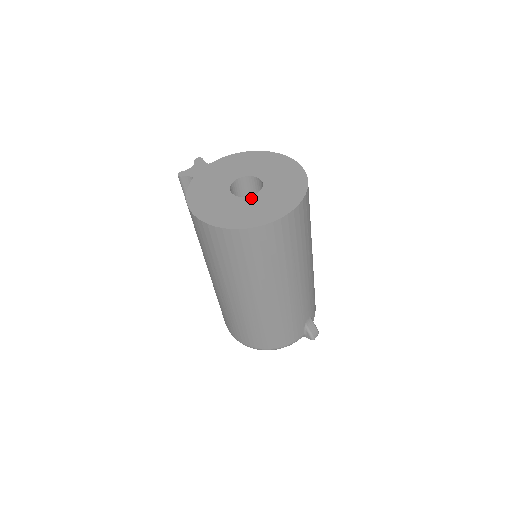
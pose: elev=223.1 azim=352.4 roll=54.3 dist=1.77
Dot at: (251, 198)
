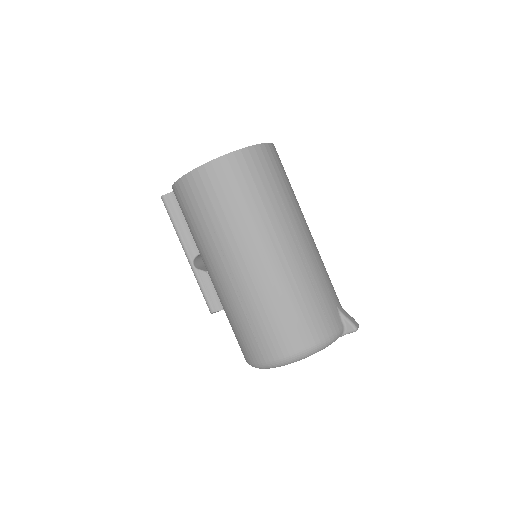
Dot at: occluded
